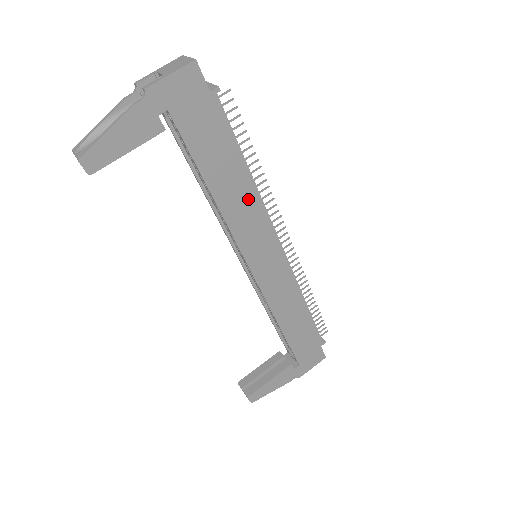
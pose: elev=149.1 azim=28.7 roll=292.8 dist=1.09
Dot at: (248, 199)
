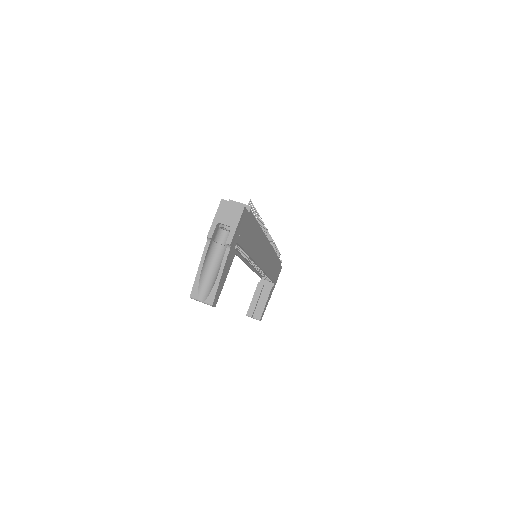
Dot at: (260, 239)
